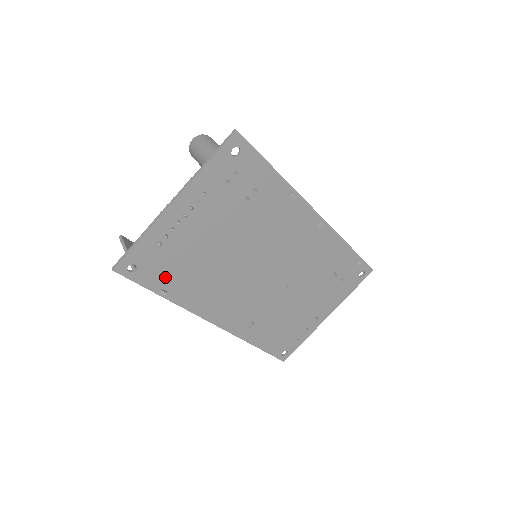
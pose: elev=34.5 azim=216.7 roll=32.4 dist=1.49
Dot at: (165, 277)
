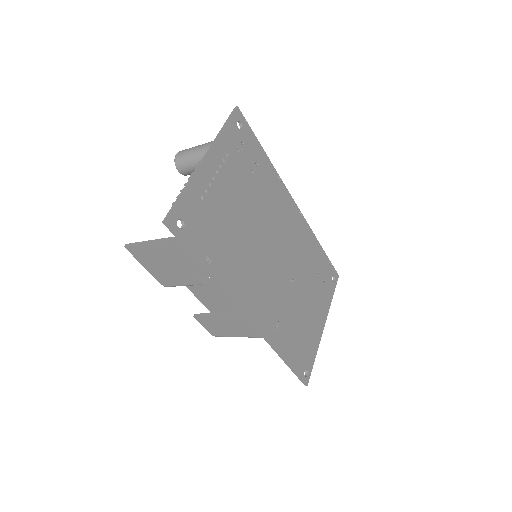
Dot at: (206, 243)
